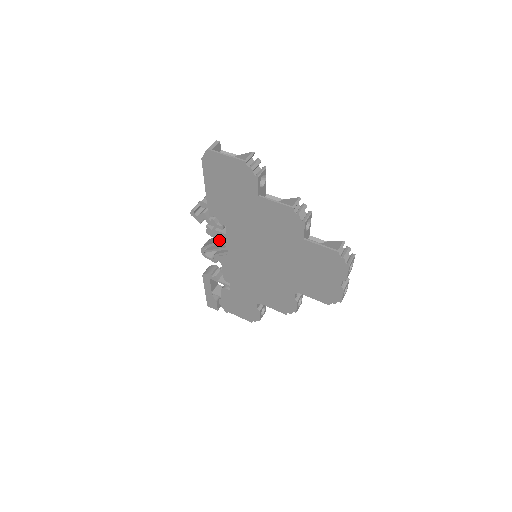
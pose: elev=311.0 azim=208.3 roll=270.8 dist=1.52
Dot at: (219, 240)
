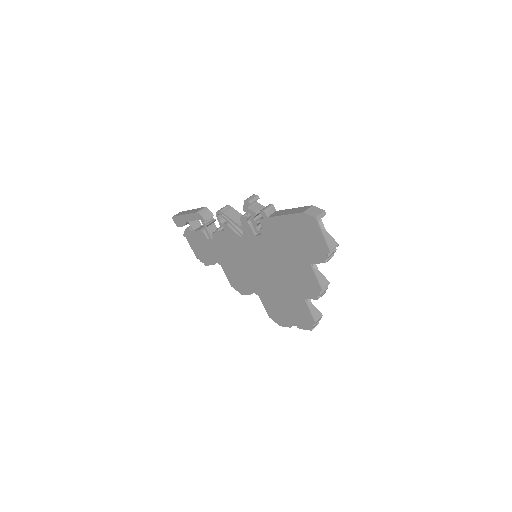
Dot at: (244, 229)
